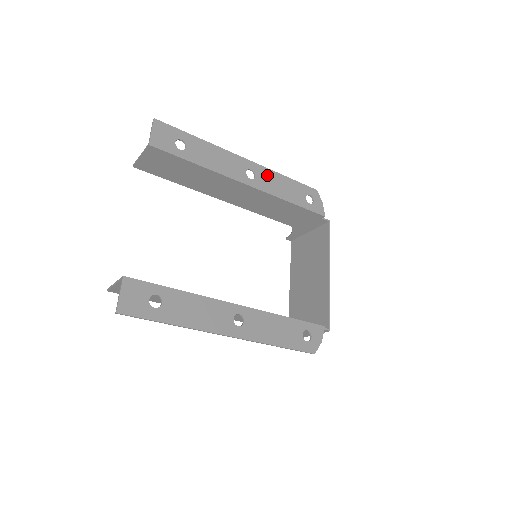
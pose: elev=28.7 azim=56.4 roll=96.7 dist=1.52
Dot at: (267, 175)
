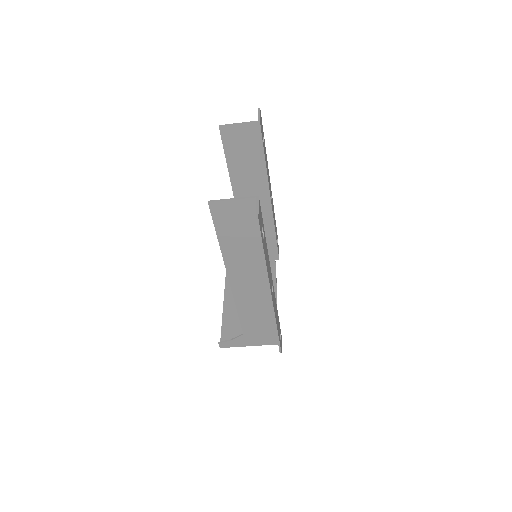
Dot at: occluded
